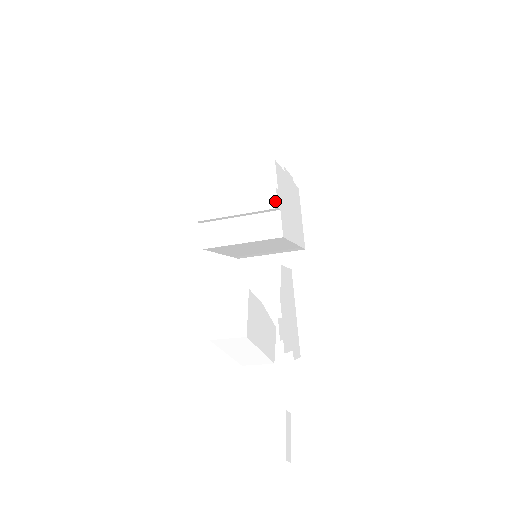
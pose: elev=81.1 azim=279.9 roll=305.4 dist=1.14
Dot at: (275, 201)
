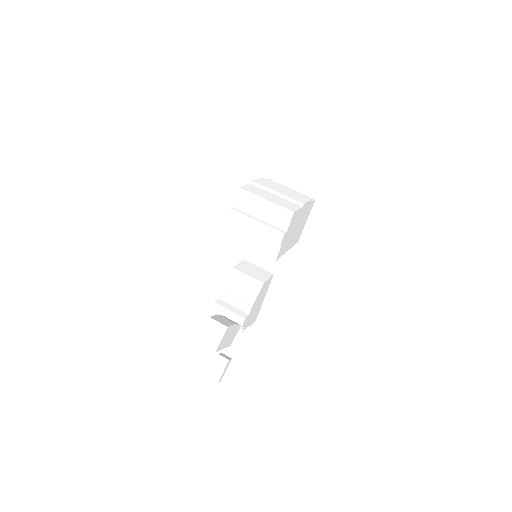
Dot at: (280, 241)
